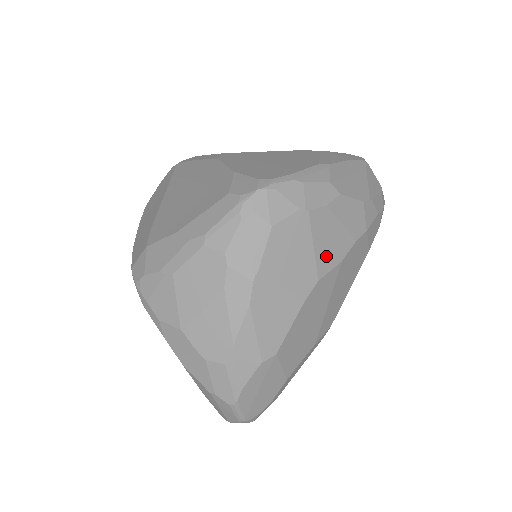
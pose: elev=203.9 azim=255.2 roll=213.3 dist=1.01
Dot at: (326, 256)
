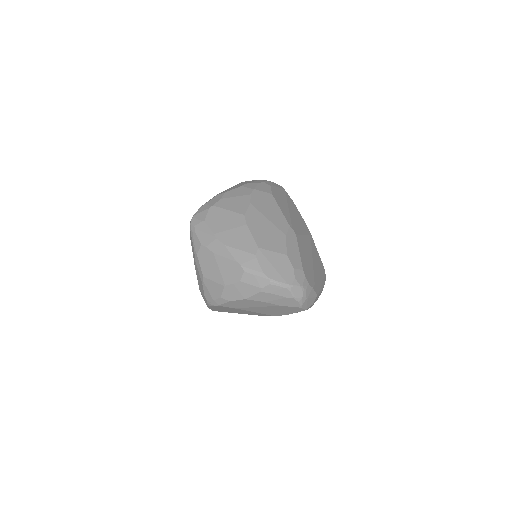
Dot at: (239, 208)
